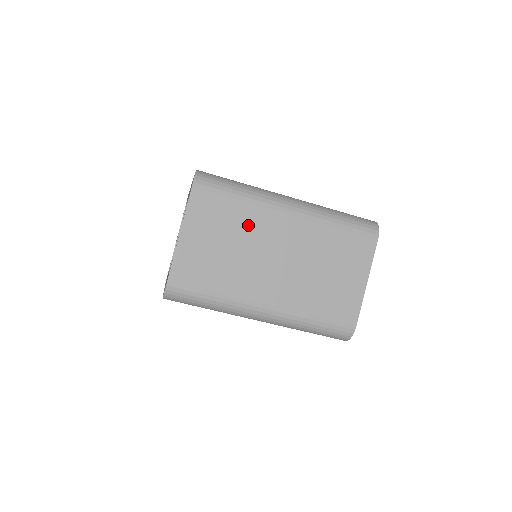
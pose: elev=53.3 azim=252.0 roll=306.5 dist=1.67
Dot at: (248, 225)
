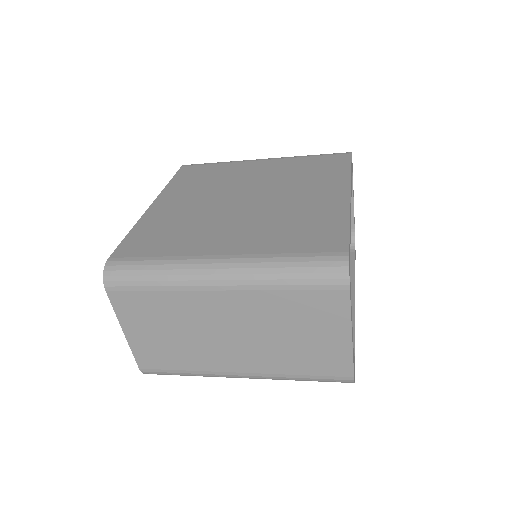
Dot at: (182, 311)
